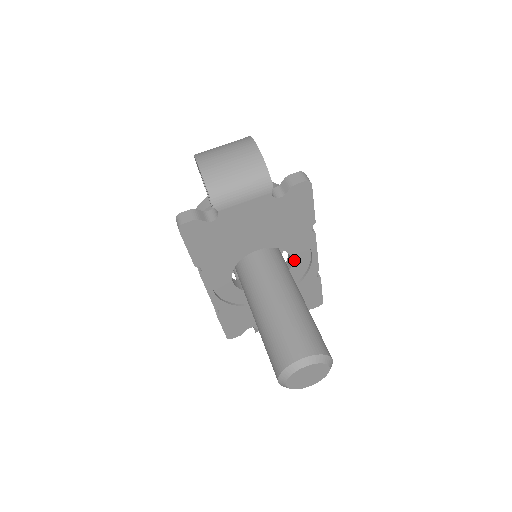
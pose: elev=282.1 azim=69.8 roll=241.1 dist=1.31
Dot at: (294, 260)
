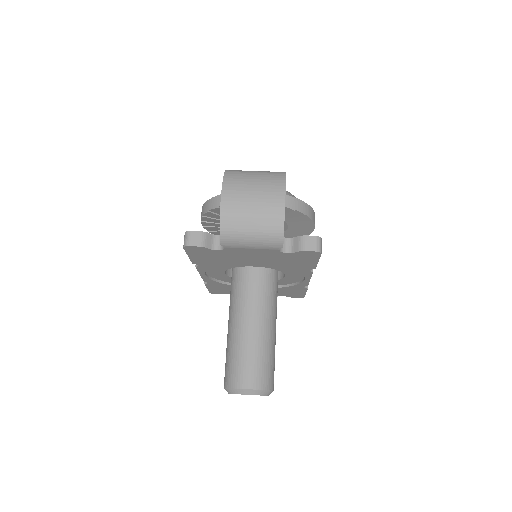
Dot at: (287, 276)
